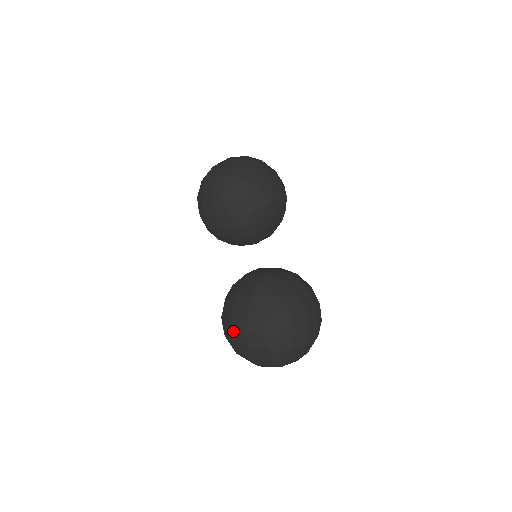
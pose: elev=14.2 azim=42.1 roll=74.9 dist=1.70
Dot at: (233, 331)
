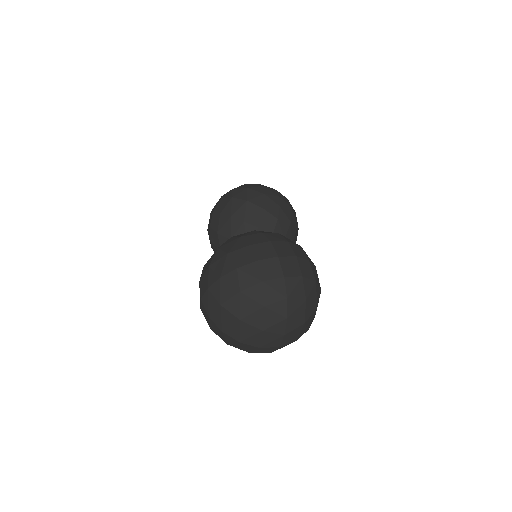
Dot at: occluded
